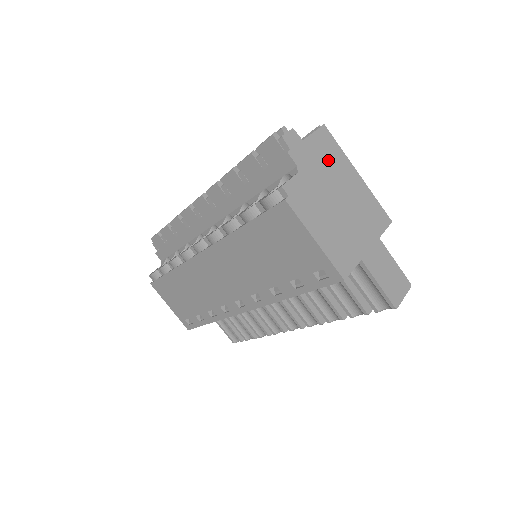
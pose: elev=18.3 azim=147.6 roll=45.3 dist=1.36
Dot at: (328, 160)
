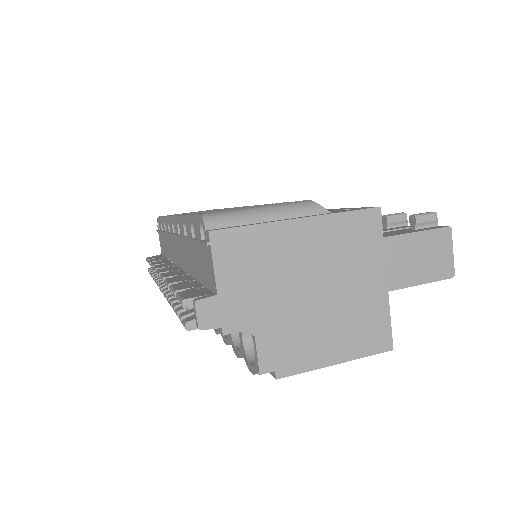
Dot at: (260, 266)
